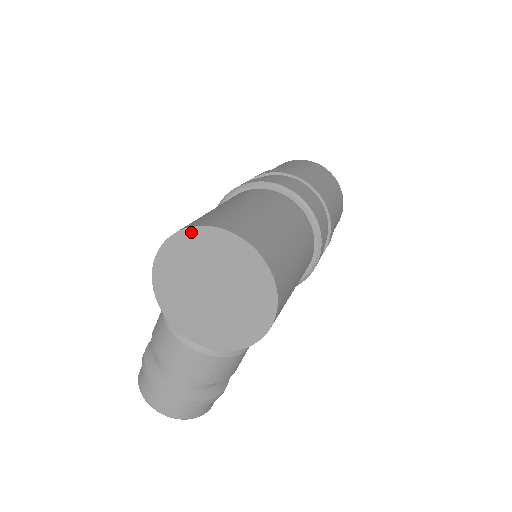
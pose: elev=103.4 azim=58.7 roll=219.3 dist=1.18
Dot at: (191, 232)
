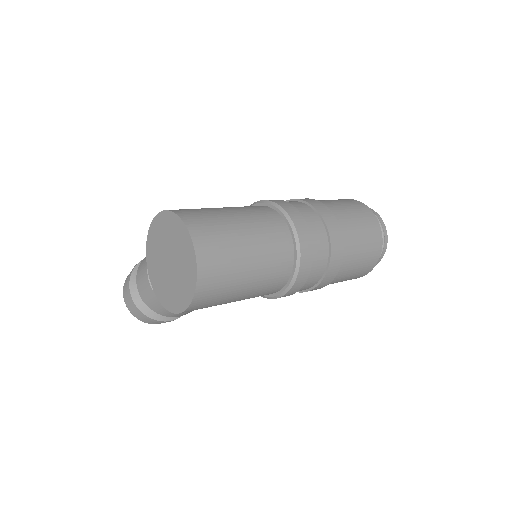
Dot at: (176, 218)
